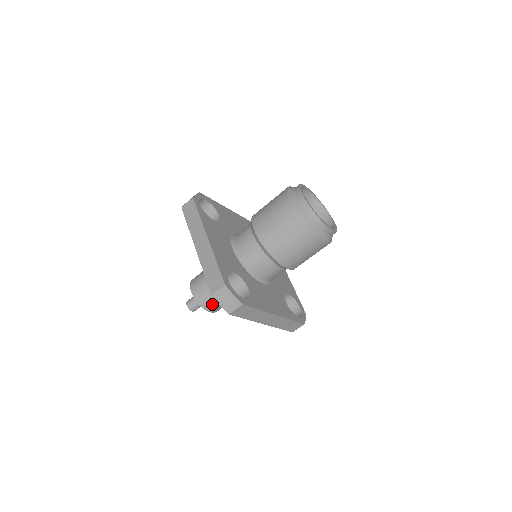
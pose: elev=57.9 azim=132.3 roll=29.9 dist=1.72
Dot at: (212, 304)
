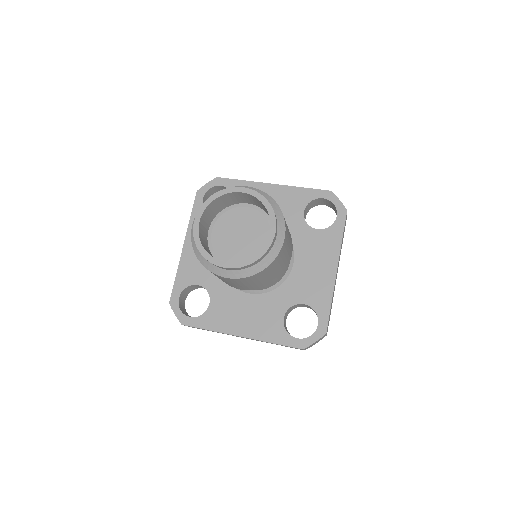
Dot at: occluded
